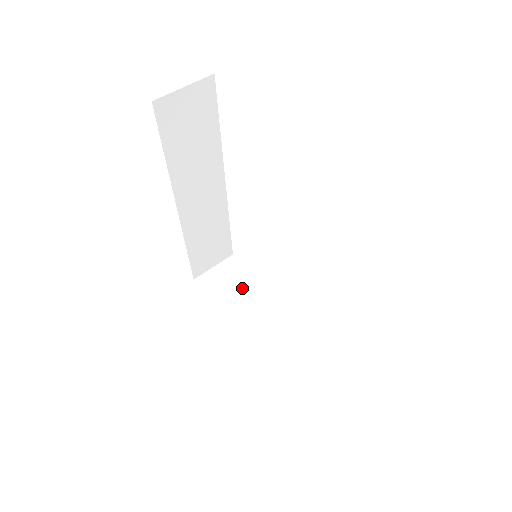
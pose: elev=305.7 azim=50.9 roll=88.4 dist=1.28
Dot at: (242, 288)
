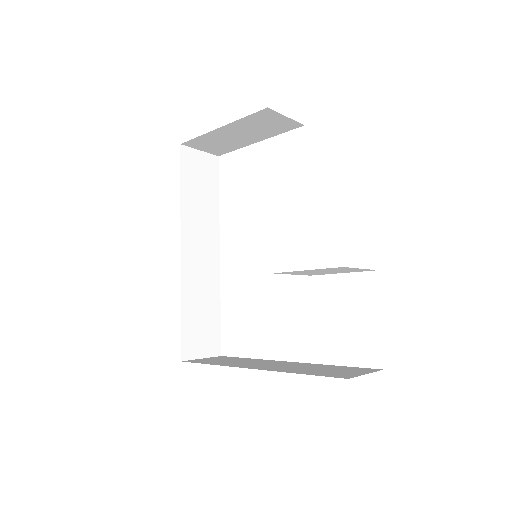
Dot at: (236, 360)
